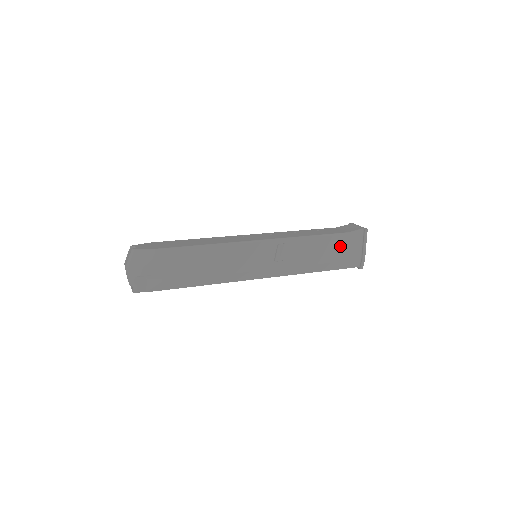
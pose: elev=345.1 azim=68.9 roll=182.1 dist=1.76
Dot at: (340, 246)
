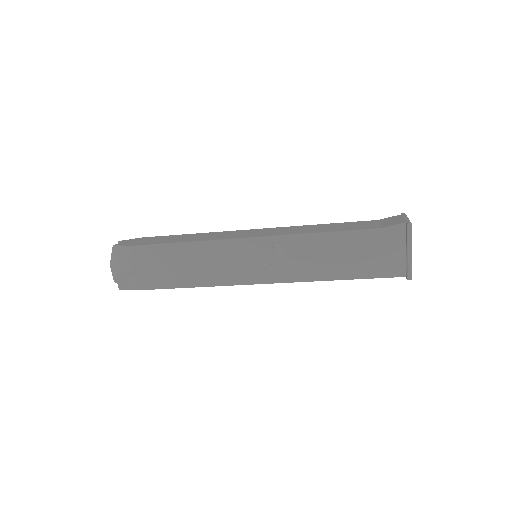
Dot at: (368, 247)
